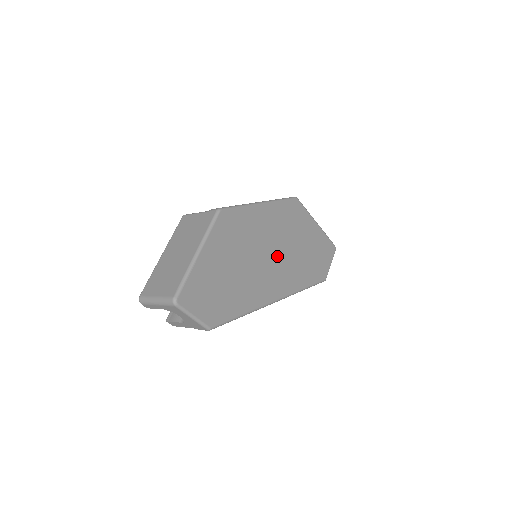
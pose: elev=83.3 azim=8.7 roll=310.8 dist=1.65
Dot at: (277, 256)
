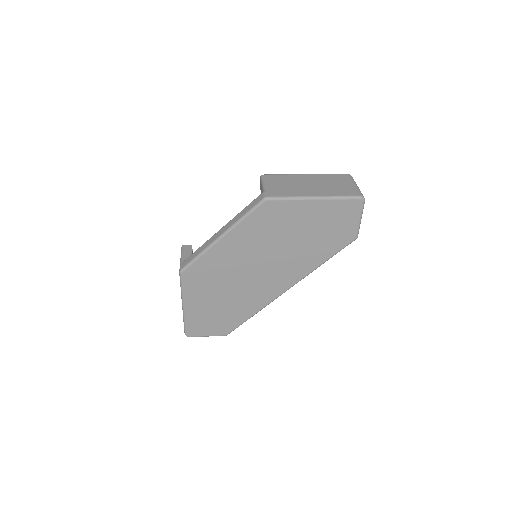
Dot at: (267, 262)
